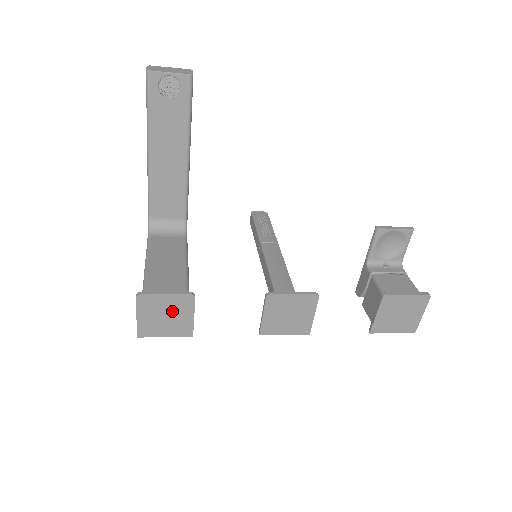
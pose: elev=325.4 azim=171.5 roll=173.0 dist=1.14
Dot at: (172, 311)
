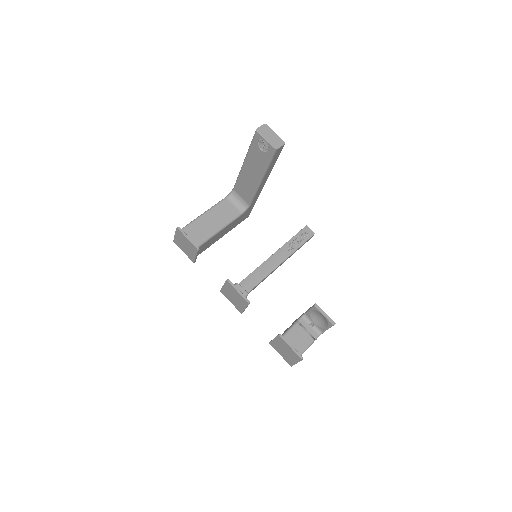
Dot at: (188, 246)
